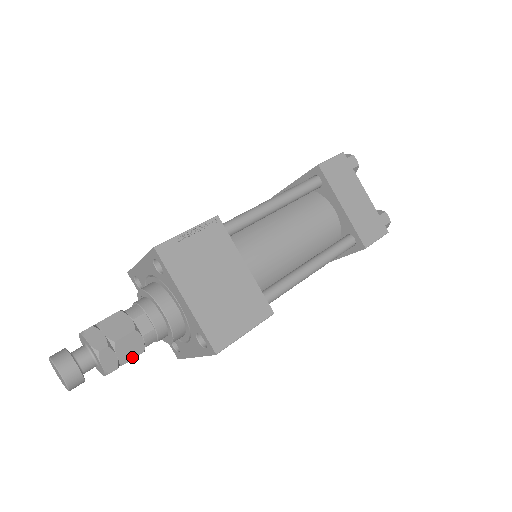
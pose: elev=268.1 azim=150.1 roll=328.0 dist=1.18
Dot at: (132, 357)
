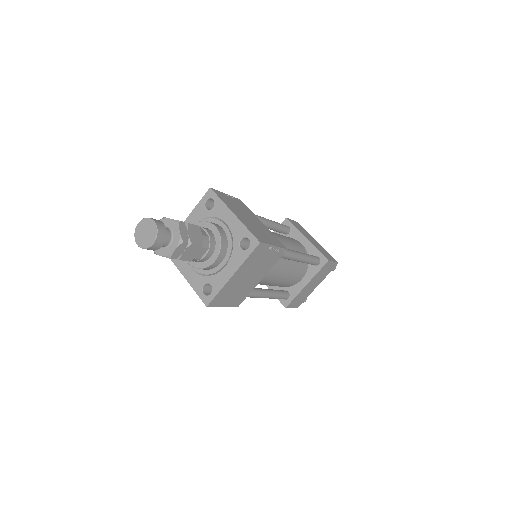
Dot at: (196, 243)
